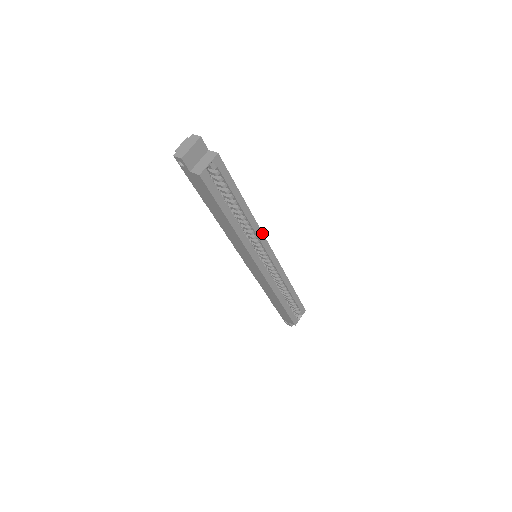
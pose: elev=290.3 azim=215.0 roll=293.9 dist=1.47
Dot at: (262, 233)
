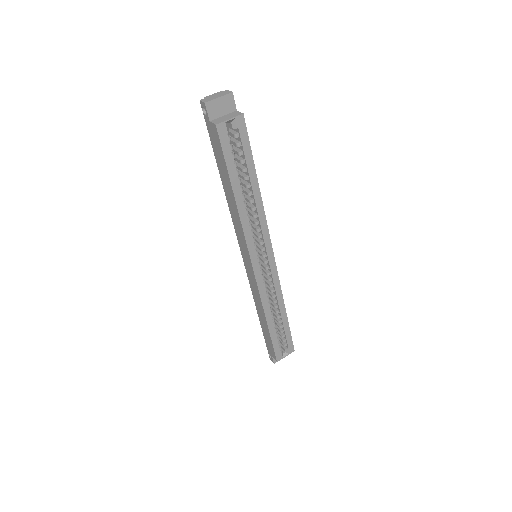
Dot at: (268, 229)
